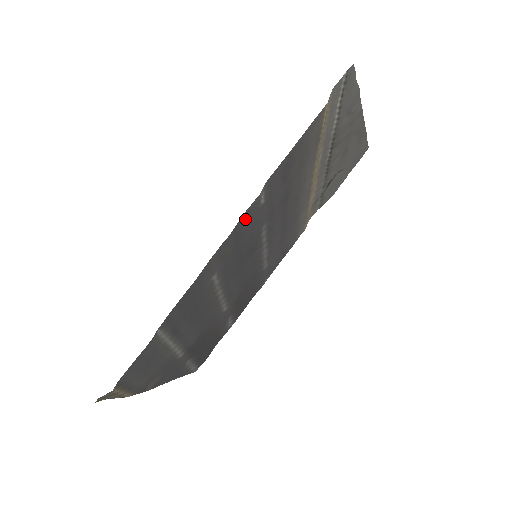
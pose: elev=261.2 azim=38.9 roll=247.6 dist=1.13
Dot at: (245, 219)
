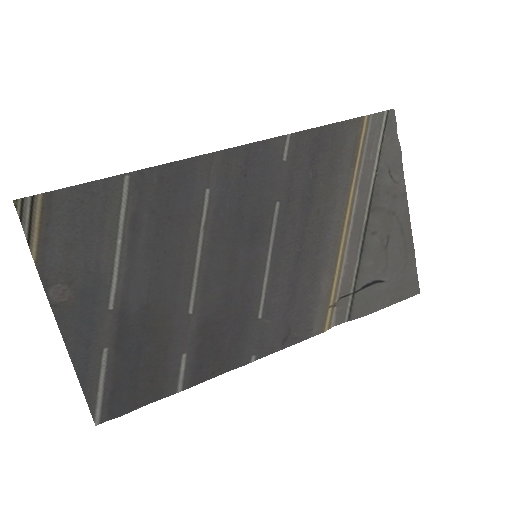
Dot at: (263, 152)
